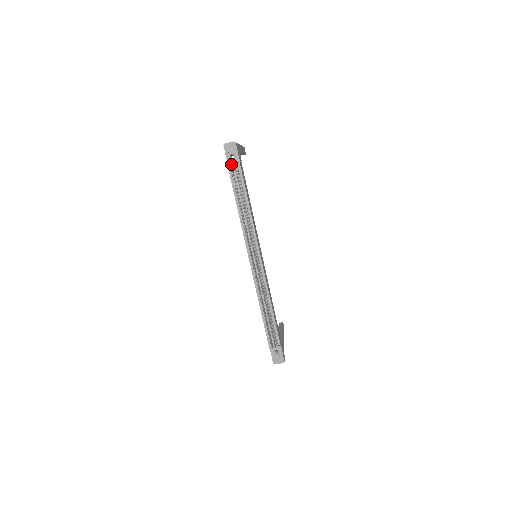
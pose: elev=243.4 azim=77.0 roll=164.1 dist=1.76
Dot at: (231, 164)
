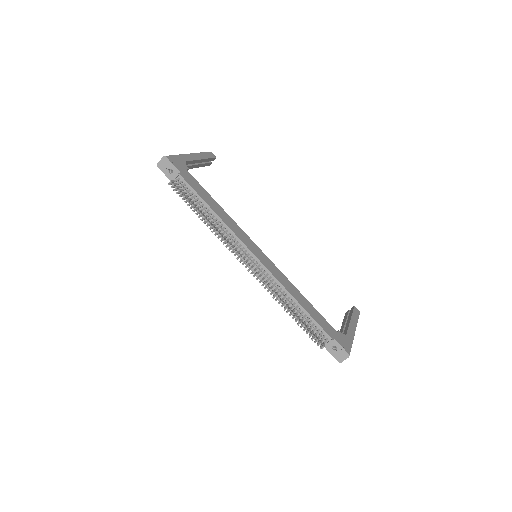
Dot at: occluded
